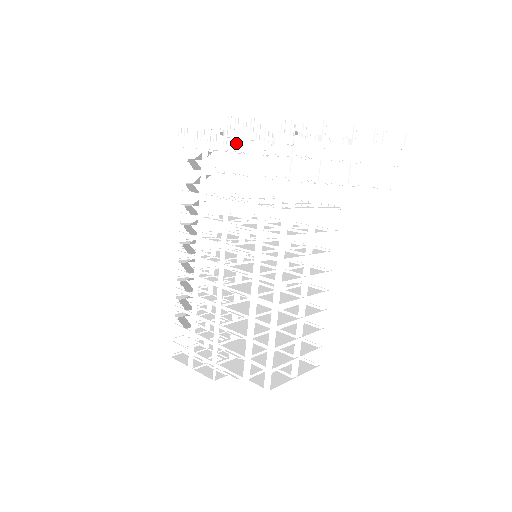
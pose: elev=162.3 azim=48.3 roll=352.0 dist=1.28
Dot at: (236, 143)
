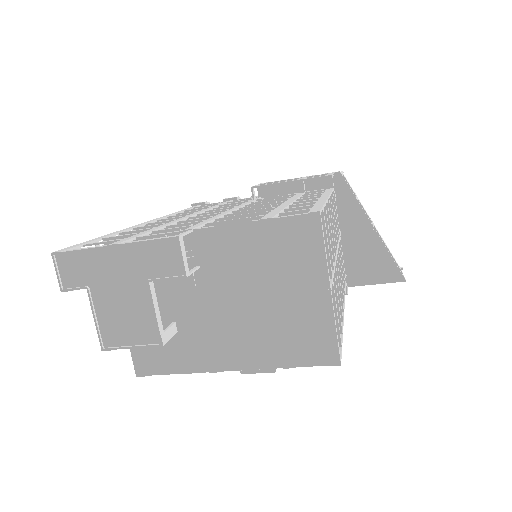
Dot at: occluded
